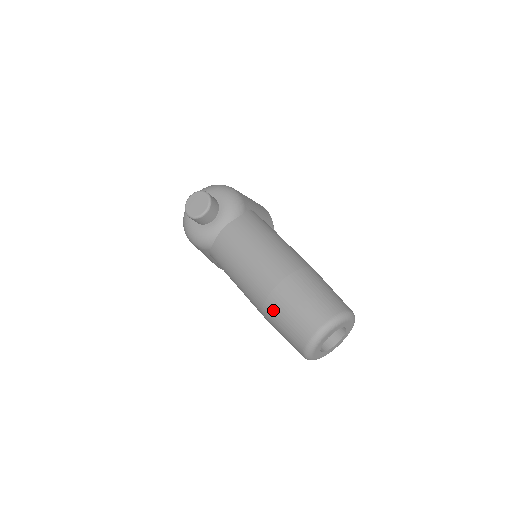
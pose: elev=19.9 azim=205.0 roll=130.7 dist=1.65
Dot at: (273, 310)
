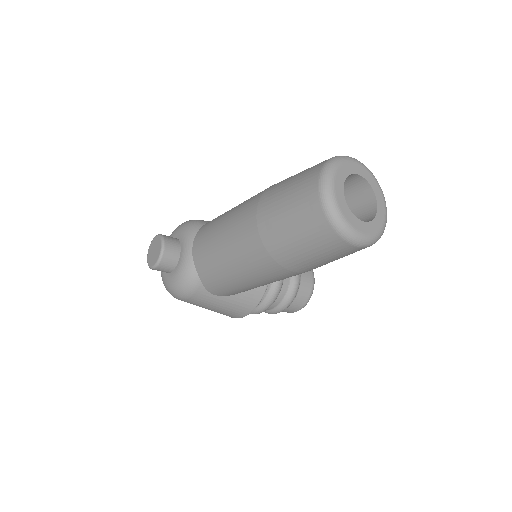
Dot at: (274, 238)
